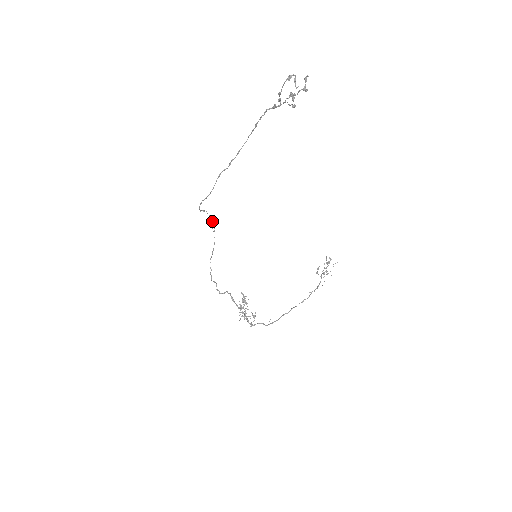
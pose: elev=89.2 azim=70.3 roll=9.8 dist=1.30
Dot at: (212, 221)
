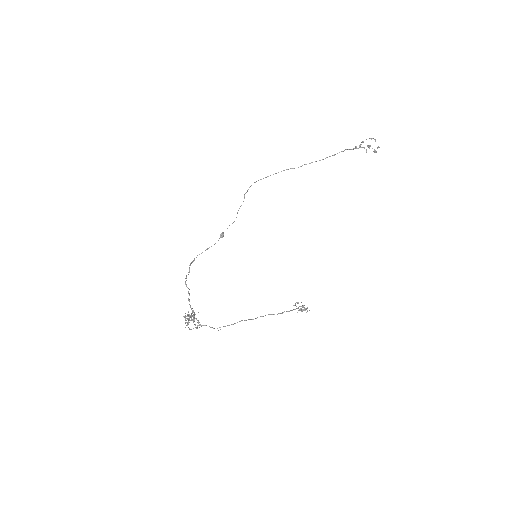
Dot at: occluded
